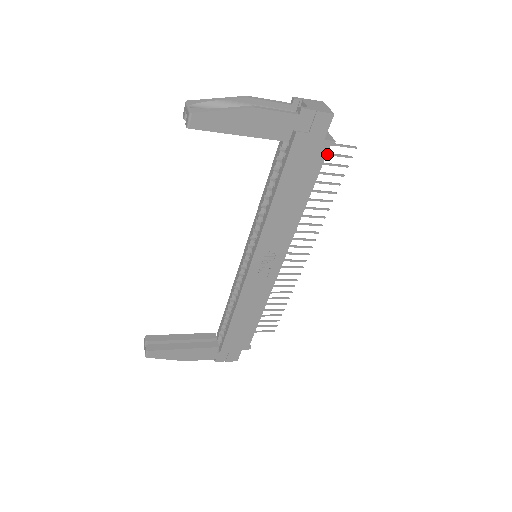
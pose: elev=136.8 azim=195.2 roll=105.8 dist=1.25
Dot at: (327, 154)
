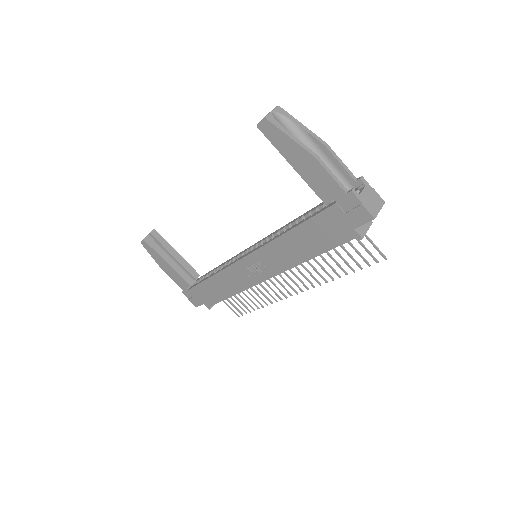
Dot at: (359, 241)
